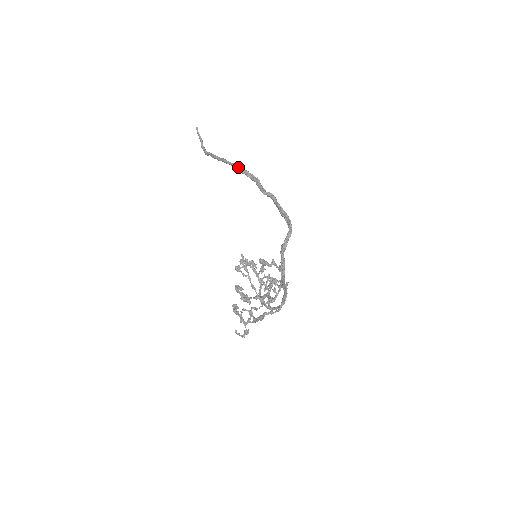
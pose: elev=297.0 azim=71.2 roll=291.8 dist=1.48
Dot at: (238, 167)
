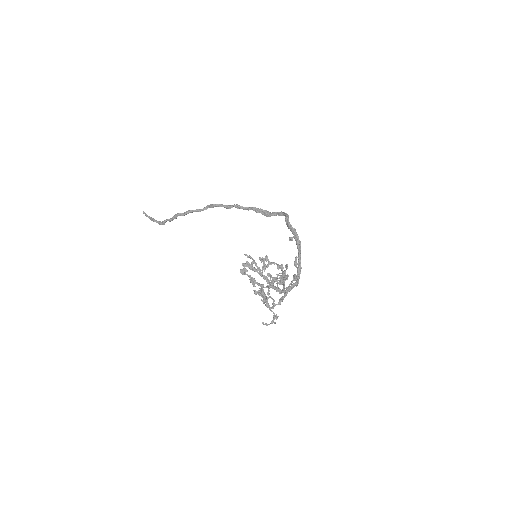
Dot at: (211, 205)
